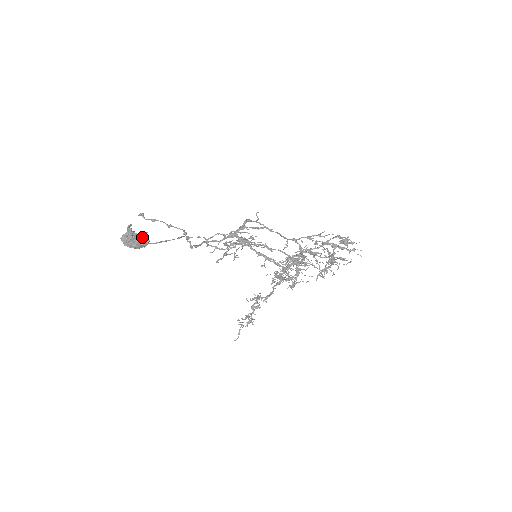
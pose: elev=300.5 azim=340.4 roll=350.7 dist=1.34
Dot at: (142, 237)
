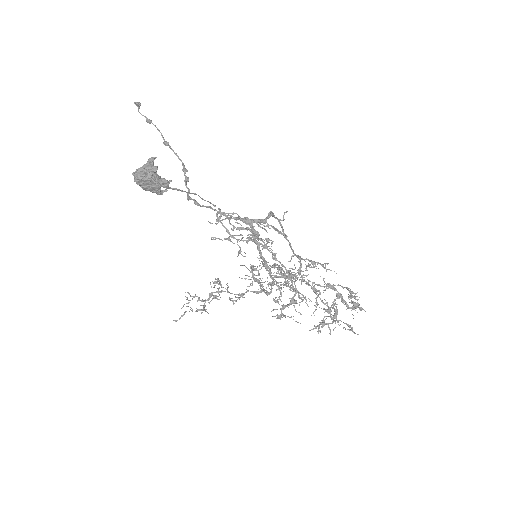
Dot at: (162, 183)
